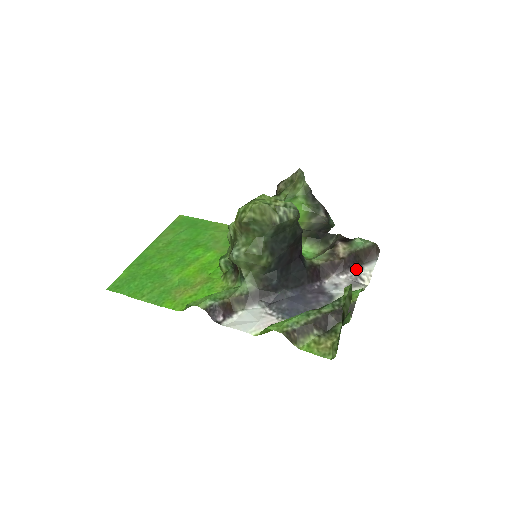
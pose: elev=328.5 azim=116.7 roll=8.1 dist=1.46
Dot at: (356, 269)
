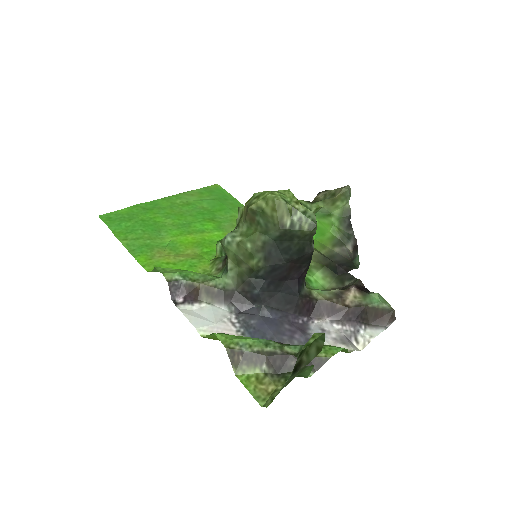
Dot at: (356, 326)
